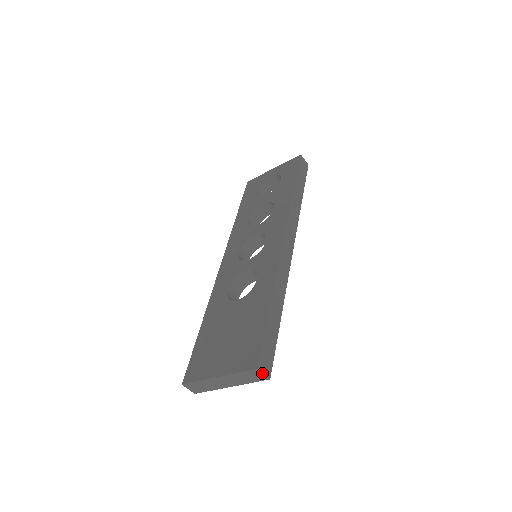
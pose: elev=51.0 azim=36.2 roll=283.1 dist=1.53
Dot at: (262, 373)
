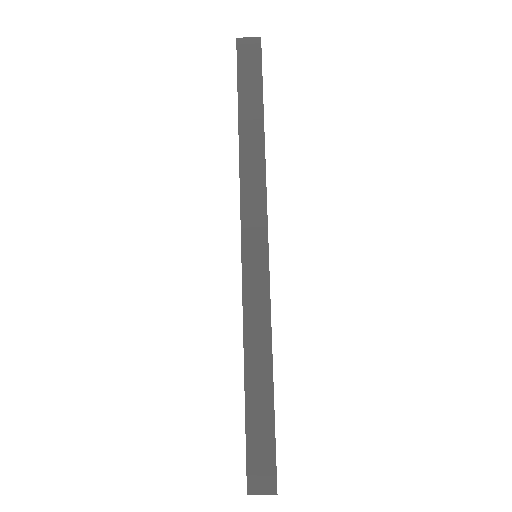
Dot at: (260, 494)
